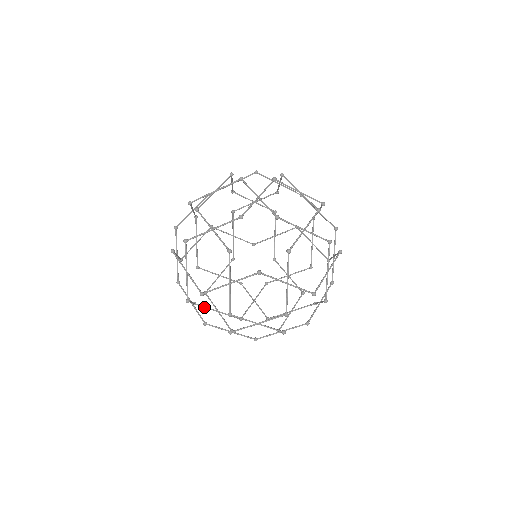
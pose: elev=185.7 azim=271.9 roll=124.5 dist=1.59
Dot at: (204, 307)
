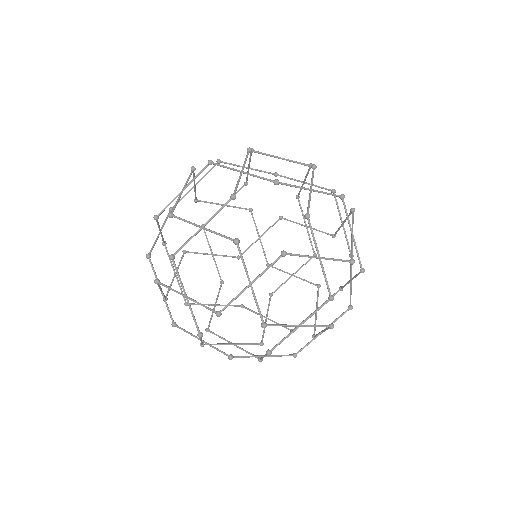
Dot at: (178, 273)
